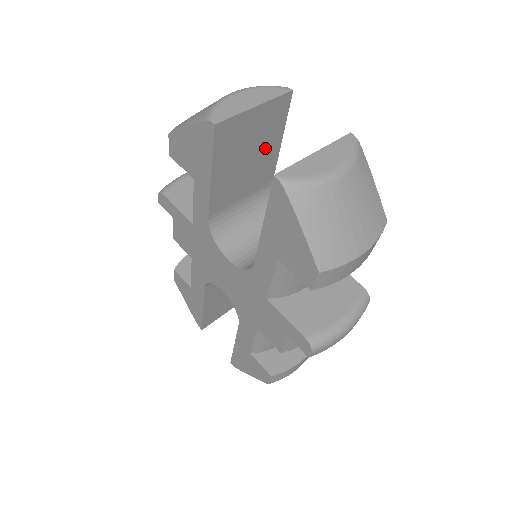
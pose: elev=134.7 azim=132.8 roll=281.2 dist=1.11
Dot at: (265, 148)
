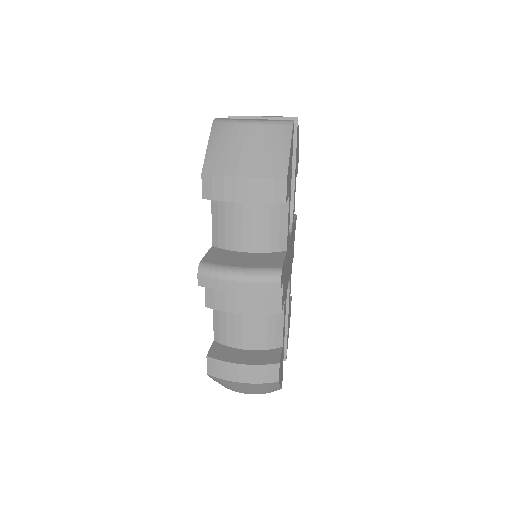
Dot at: occluded
